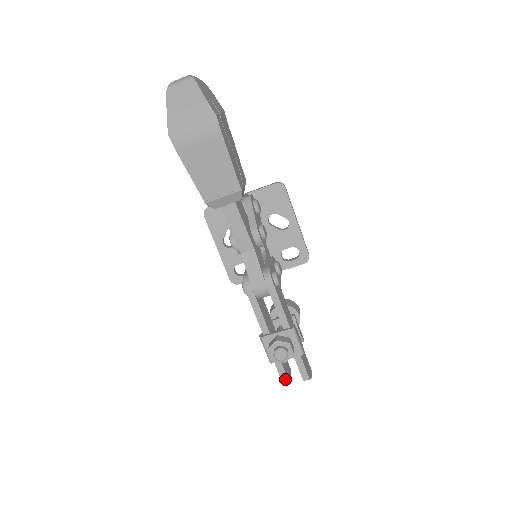
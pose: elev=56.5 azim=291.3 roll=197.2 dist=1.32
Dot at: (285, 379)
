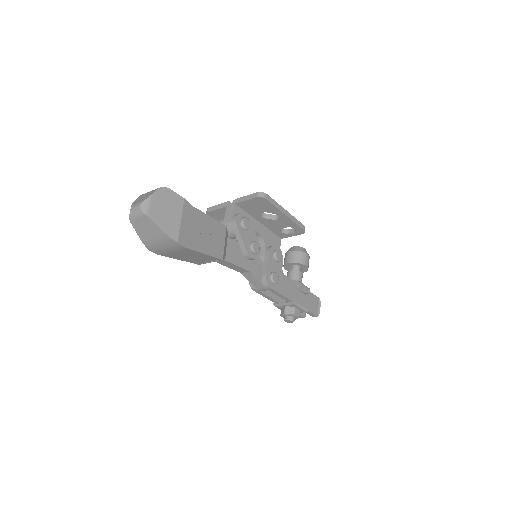
Dot at: (300, 316)
